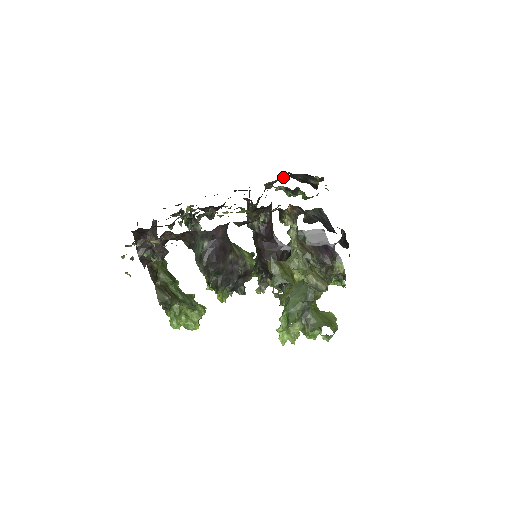
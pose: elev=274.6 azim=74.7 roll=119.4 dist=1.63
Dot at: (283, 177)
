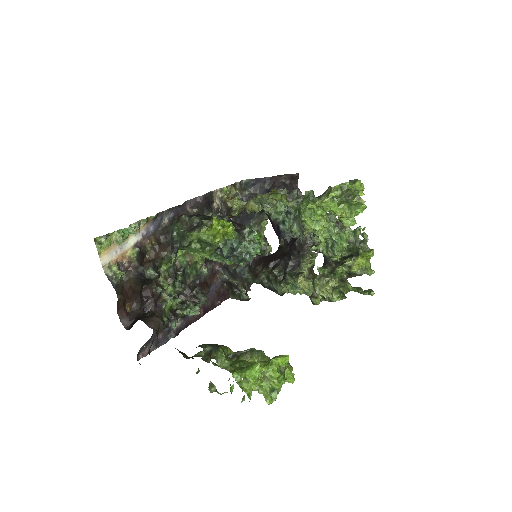
Dot at: occluded
